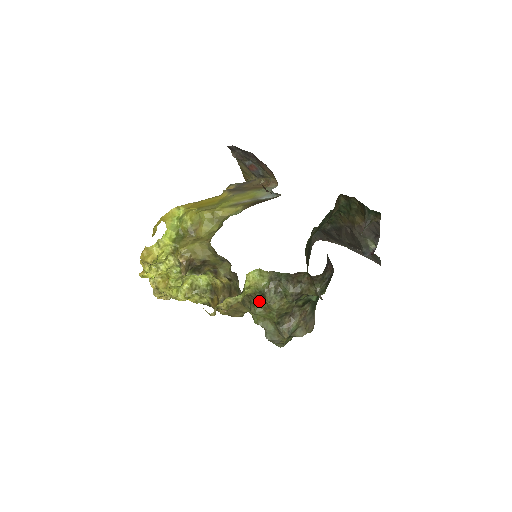
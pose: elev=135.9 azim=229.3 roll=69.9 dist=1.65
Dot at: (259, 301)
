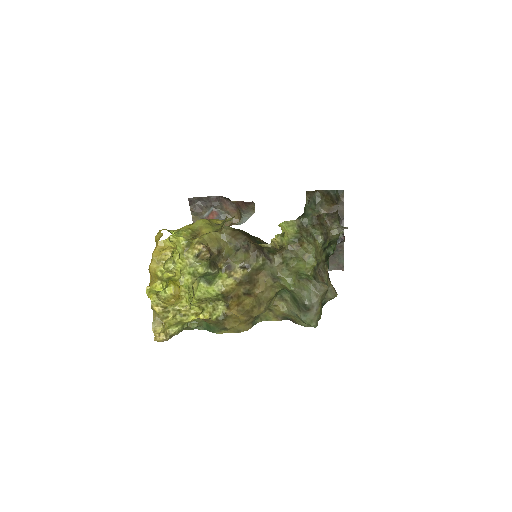
Dot at: (295, 251)
